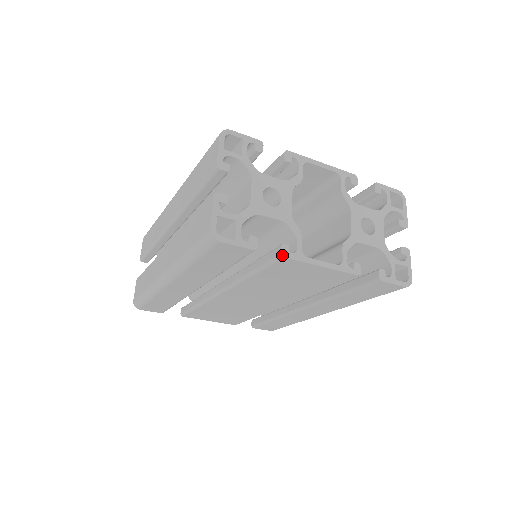
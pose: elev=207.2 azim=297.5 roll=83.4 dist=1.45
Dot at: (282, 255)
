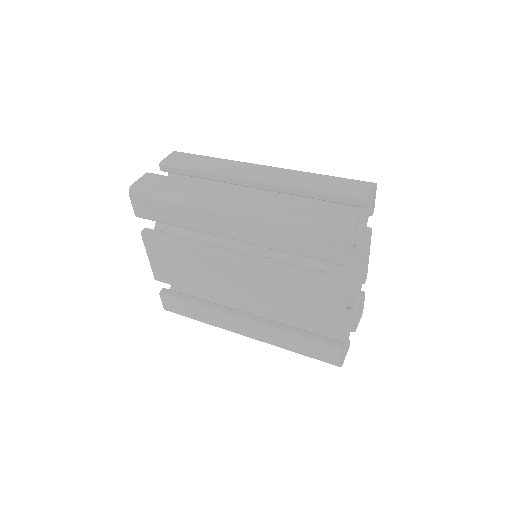
Dot at: (347, 284)
